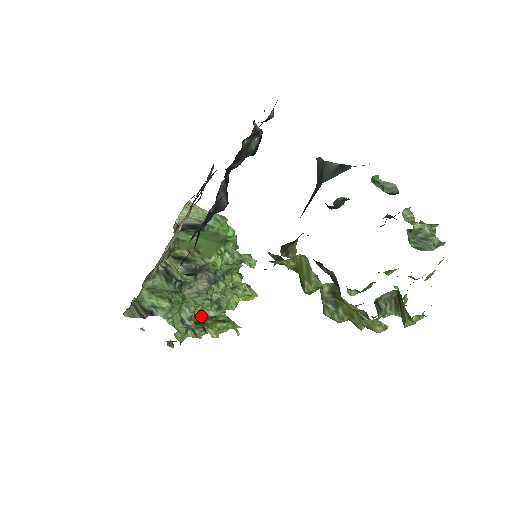
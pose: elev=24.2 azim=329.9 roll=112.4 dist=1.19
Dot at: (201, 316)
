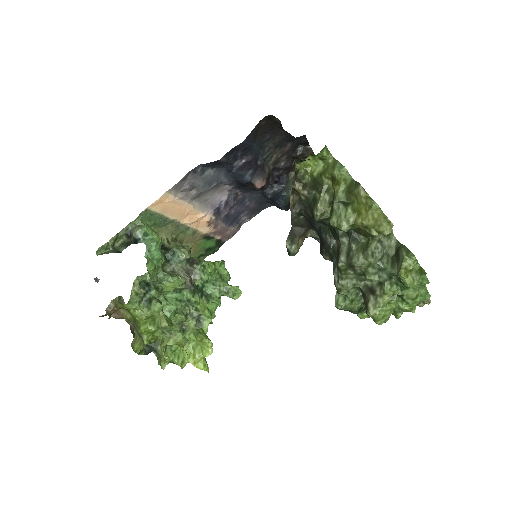
Dot at: occluded
